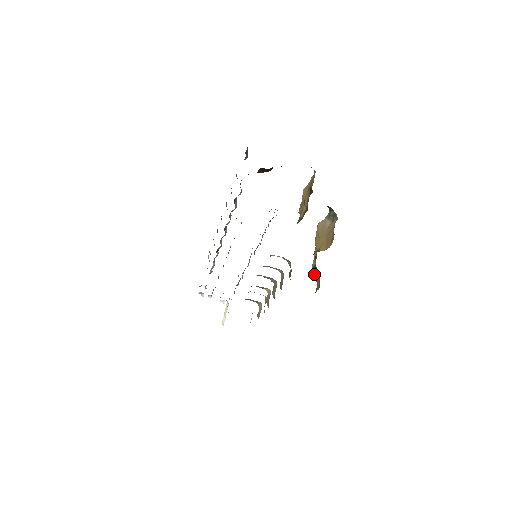
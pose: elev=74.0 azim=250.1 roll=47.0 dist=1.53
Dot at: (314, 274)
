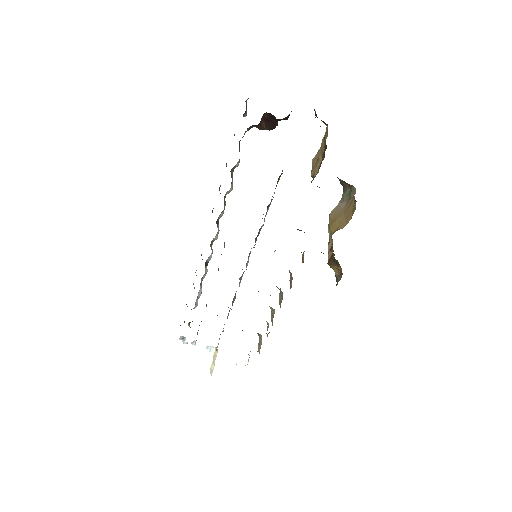
Dot at: (332, 266)
